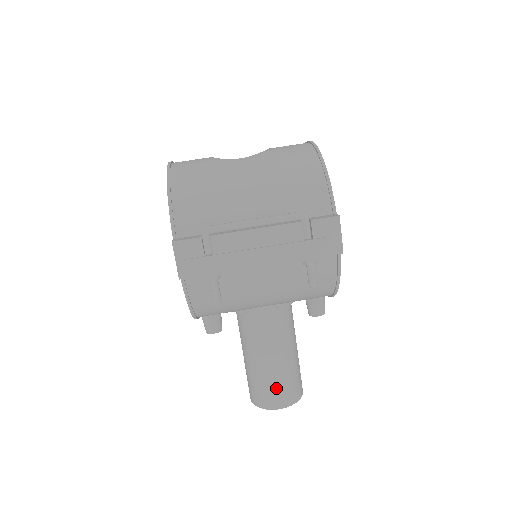
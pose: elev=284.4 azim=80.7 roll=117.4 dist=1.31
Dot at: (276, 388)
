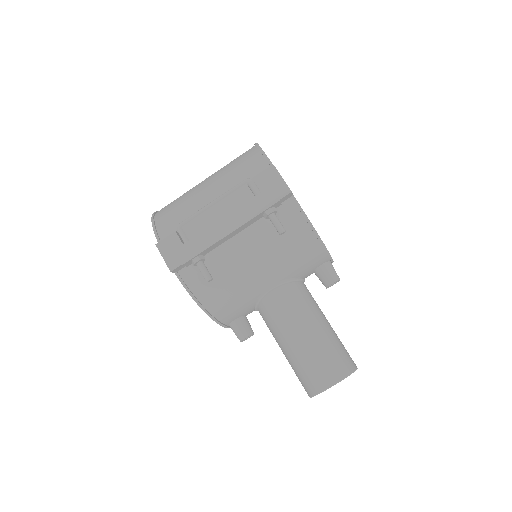
Dot at: (318, 364)
